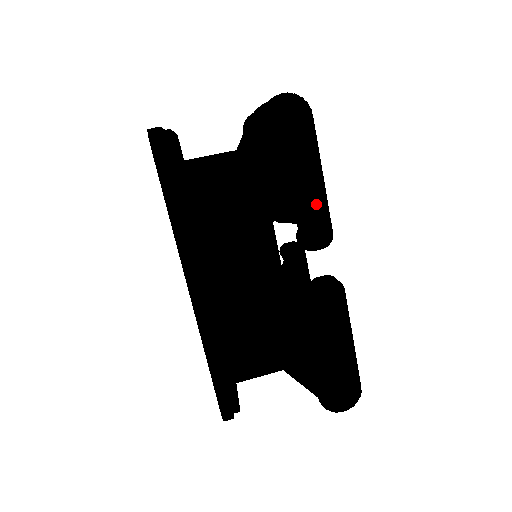
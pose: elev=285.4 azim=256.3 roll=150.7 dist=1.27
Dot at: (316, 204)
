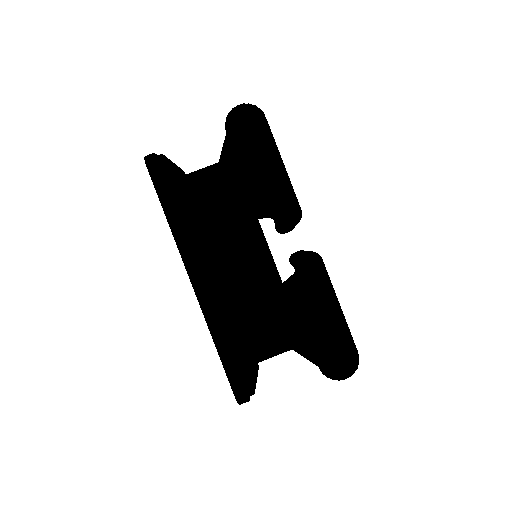
Dot at: (284, 189)
